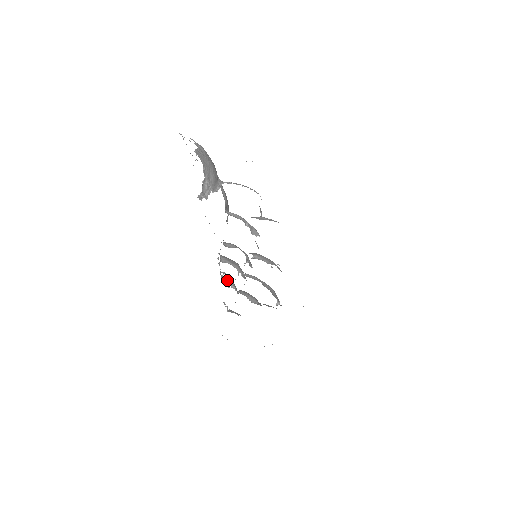
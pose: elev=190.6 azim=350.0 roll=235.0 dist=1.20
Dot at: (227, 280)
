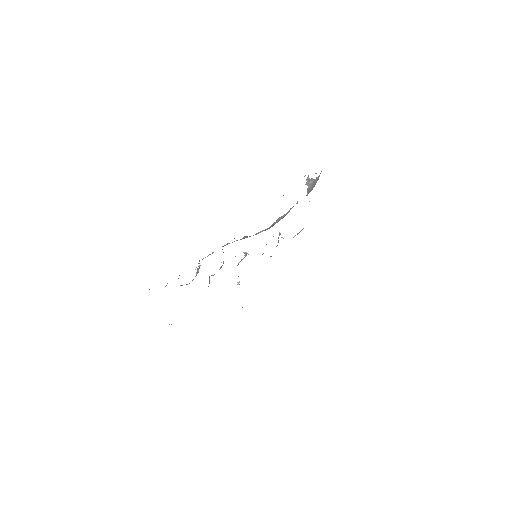
Dot at: (199, 267)
